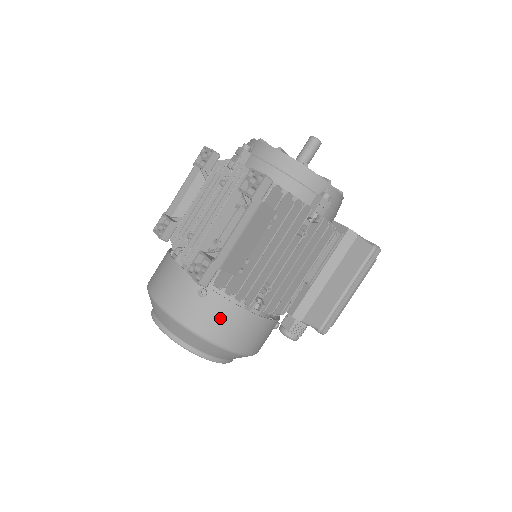
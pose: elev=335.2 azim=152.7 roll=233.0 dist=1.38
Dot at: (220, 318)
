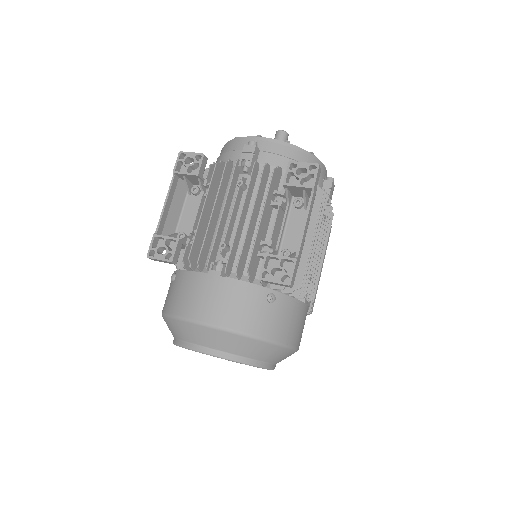
Dot at: (289, 318)
